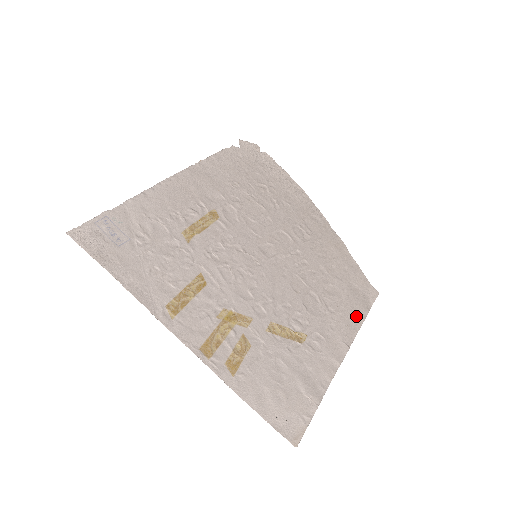
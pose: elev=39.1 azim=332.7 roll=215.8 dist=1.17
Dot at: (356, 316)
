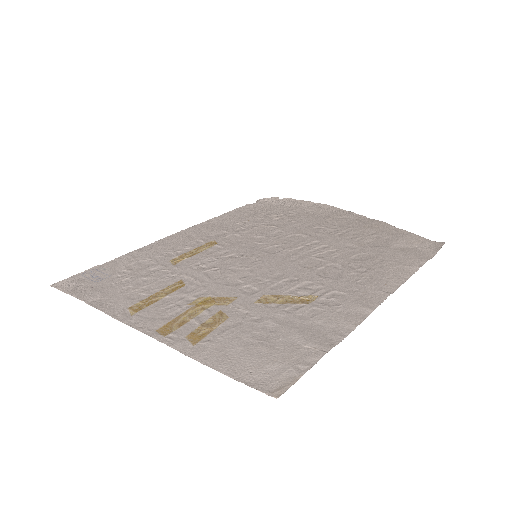
Dot at: (404, 267)
